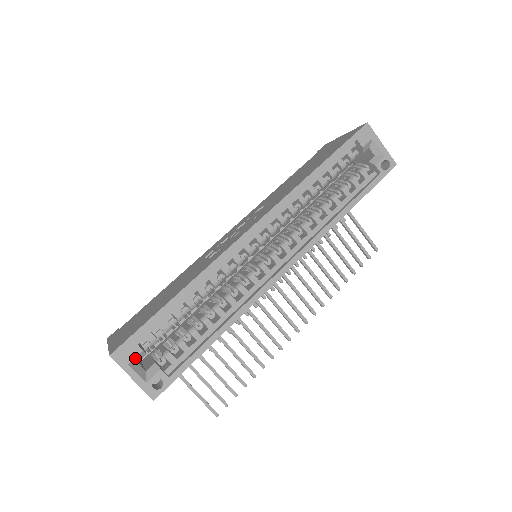
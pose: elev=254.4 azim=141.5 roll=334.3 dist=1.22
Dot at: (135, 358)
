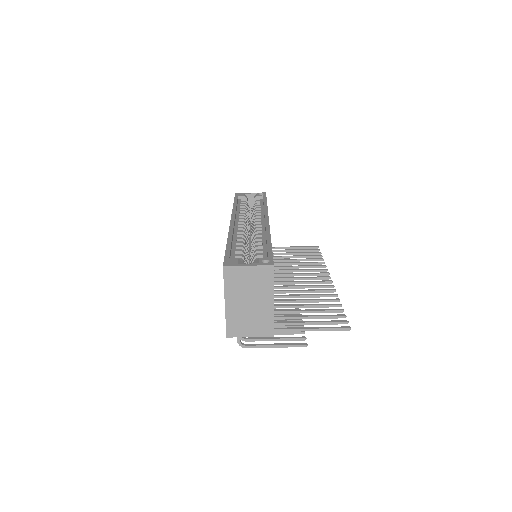
Dot at: (239, 262)
